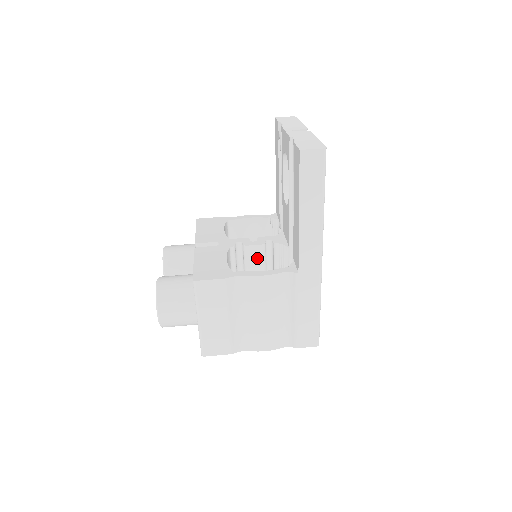
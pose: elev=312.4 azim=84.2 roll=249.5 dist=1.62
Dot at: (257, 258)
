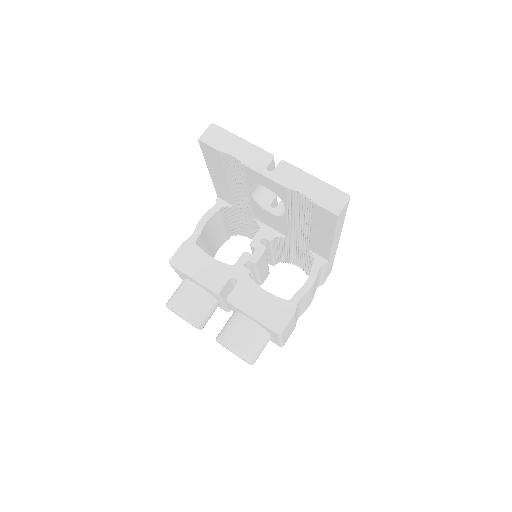
Dot at: (263, 259)
